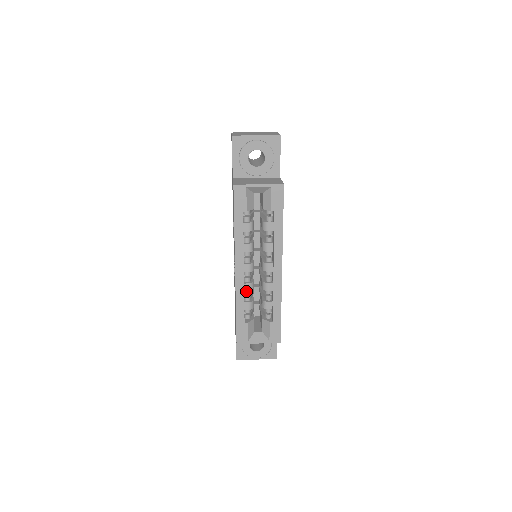
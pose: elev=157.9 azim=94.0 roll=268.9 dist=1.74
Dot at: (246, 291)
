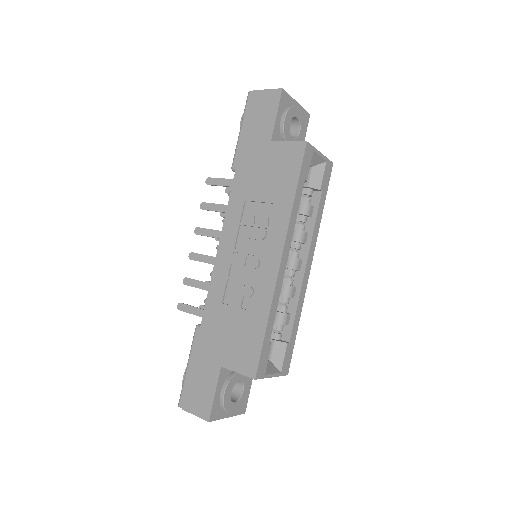
Dot at: occluded
